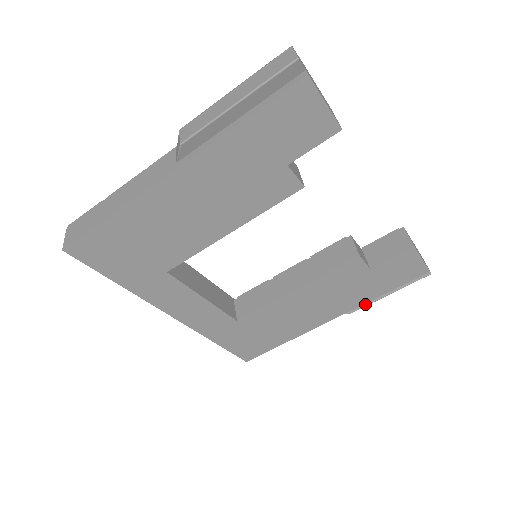
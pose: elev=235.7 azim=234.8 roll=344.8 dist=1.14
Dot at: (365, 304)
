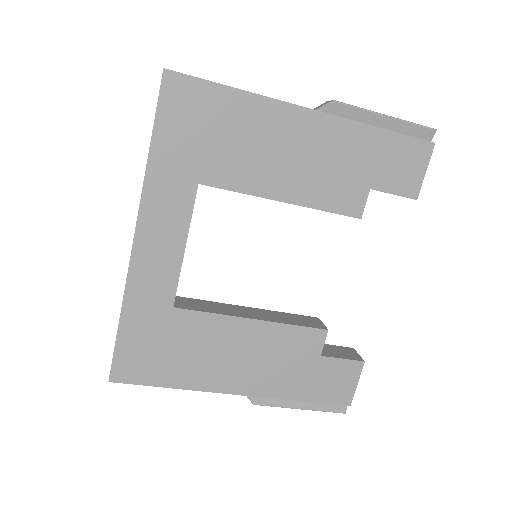
Dot at: (275, 403)
